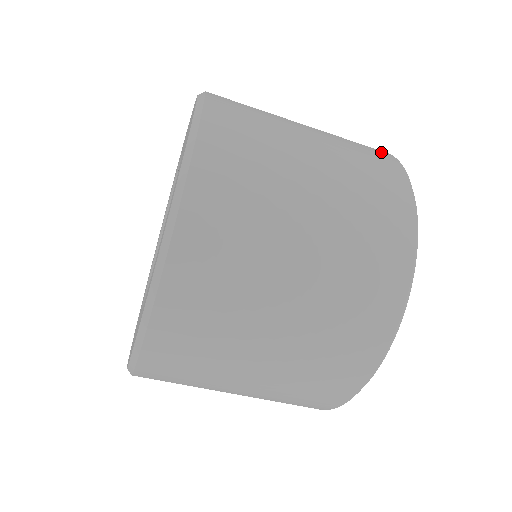
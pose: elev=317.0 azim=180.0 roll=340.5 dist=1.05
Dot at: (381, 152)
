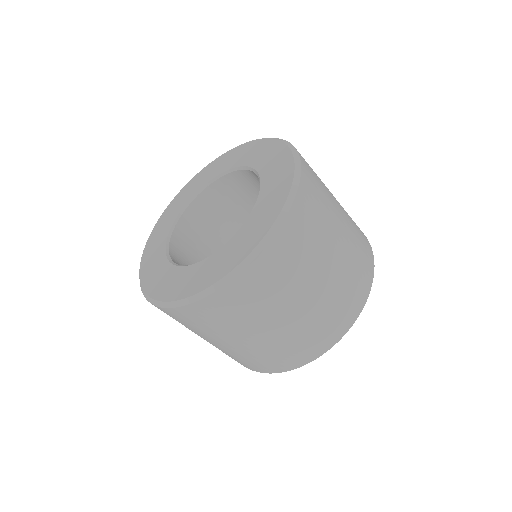
Dot at: occluded
